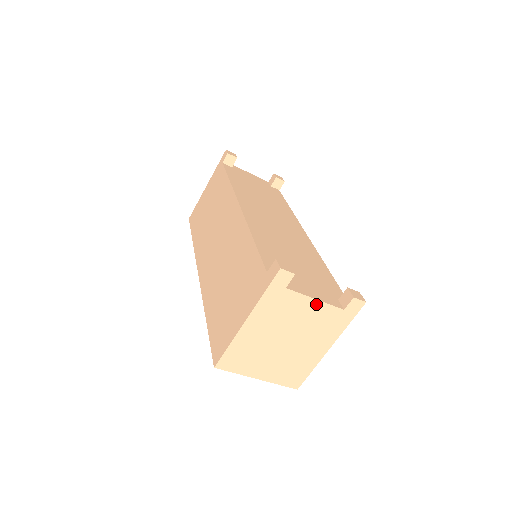
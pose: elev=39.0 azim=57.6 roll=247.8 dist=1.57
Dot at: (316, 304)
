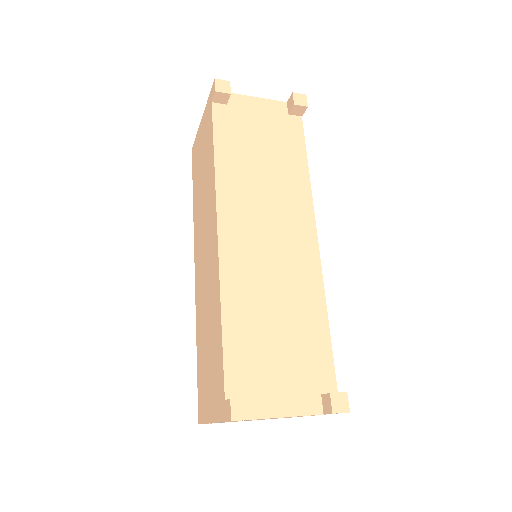
Dot at: occluded
